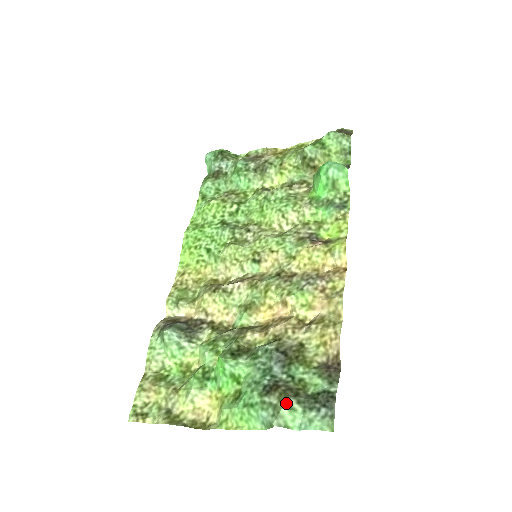
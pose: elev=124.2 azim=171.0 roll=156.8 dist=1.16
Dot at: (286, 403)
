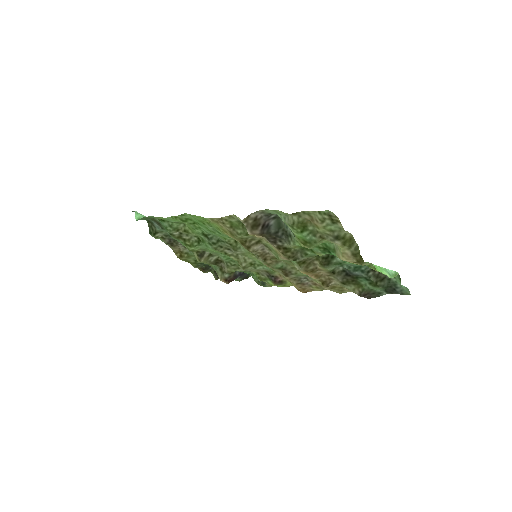
Dot at: occluded
